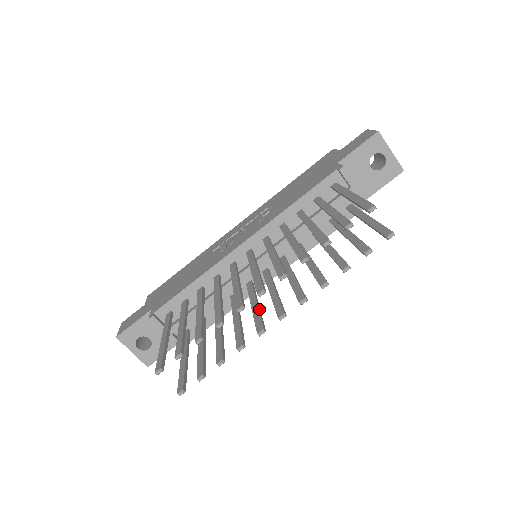
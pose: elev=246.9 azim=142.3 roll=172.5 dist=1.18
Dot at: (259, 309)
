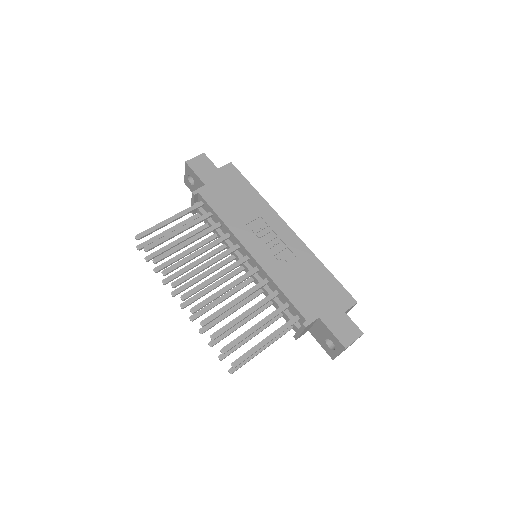
Dot at: (198, 281)
